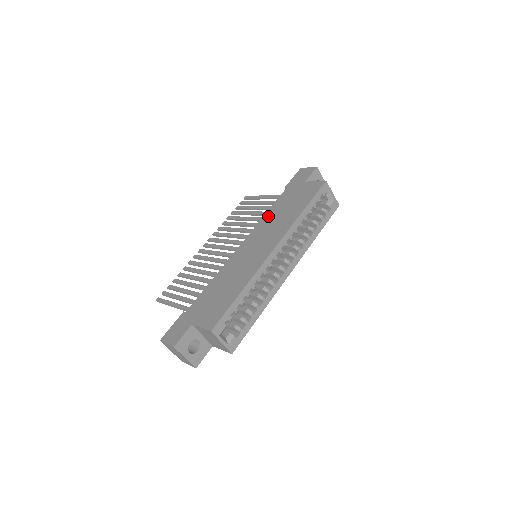
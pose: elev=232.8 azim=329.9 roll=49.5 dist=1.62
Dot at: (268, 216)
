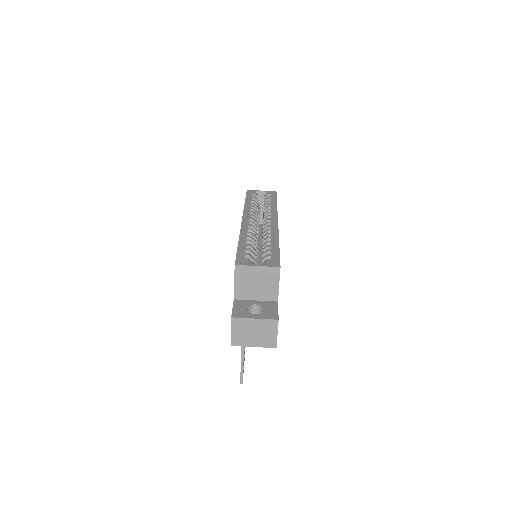
Dot at: occluded
